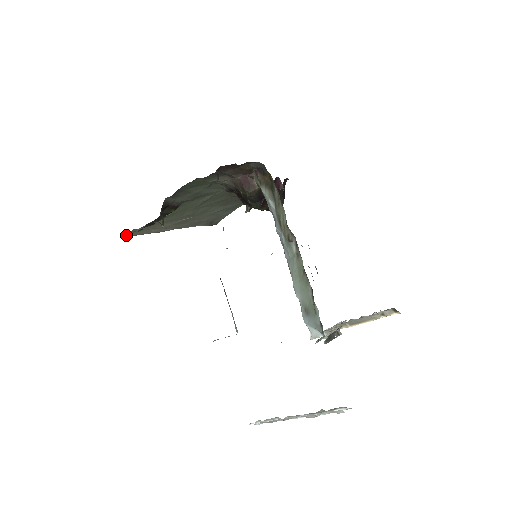
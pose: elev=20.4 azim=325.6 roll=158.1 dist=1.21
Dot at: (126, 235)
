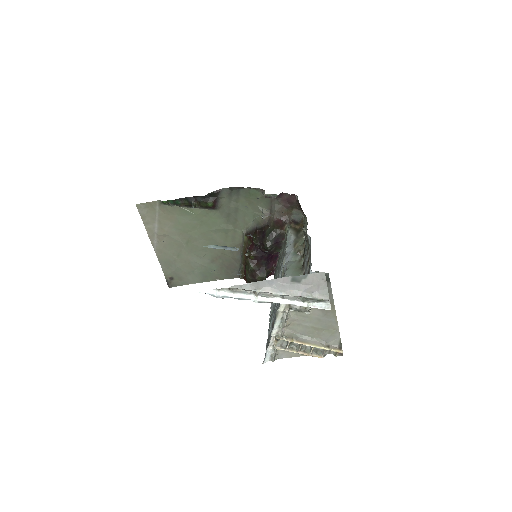
Dot at: (141, 203)
